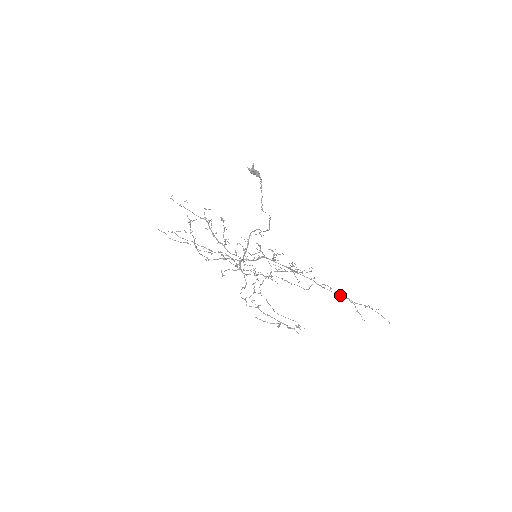
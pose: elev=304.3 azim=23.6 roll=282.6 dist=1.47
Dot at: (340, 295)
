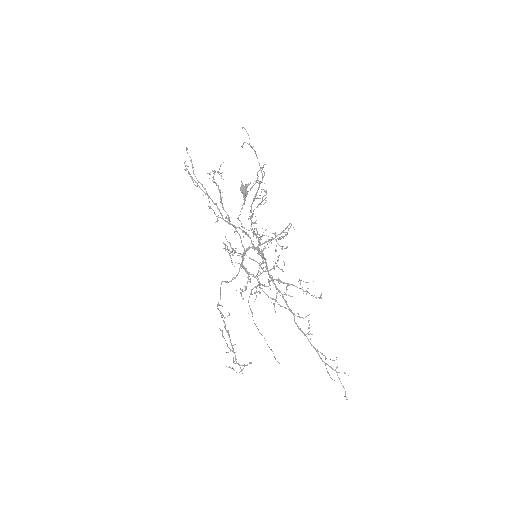
Dot at: (312, 345)
